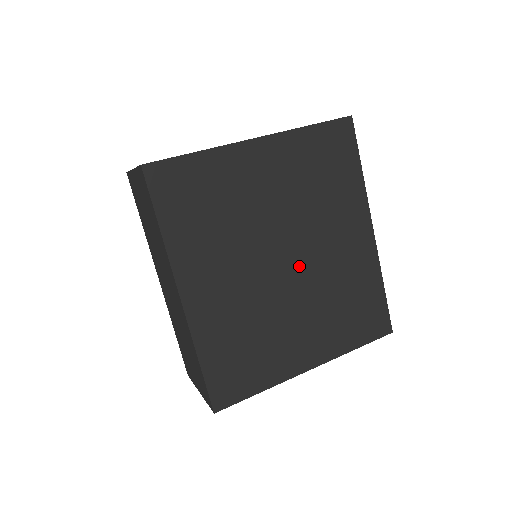
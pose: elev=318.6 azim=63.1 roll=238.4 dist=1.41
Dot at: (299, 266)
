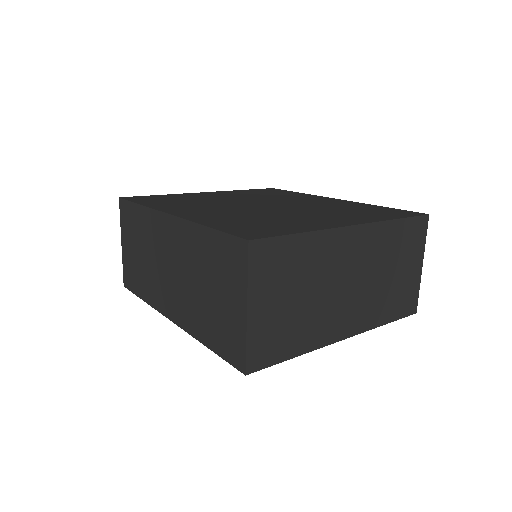
Dot at: (281, 206)
